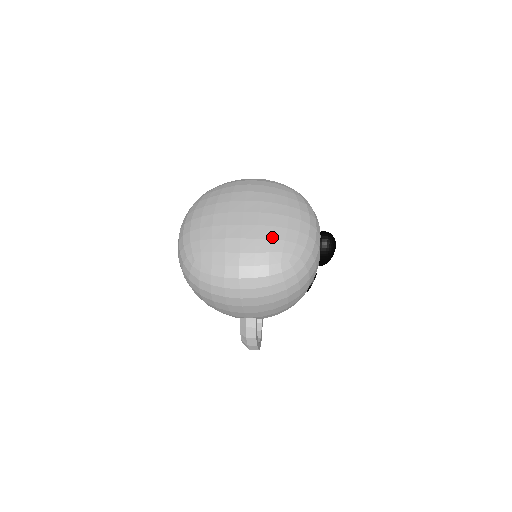
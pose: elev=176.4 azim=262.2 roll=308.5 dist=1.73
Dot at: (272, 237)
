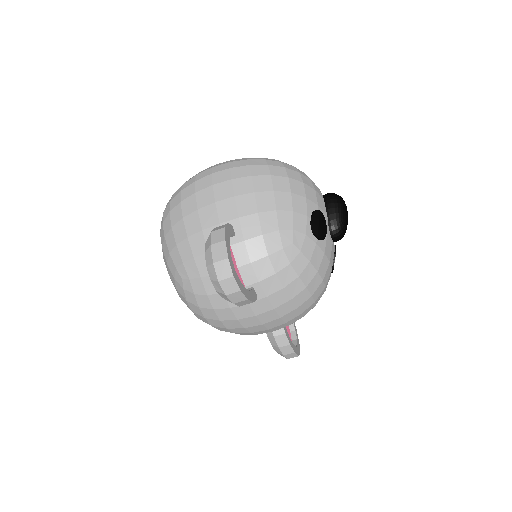
Dot at: occluded
